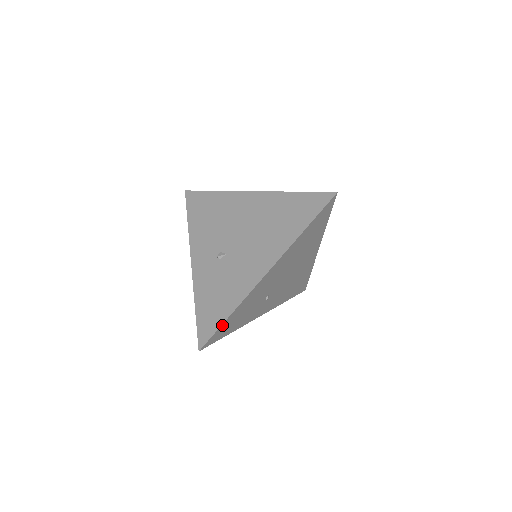
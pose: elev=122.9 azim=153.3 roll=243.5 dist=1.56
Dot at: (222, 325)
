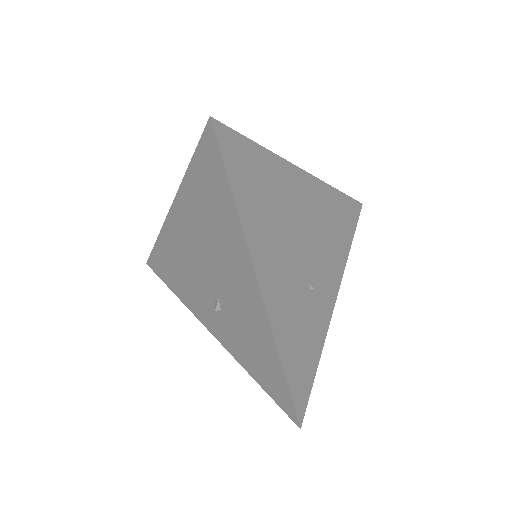
Dot at: (288, 383)
